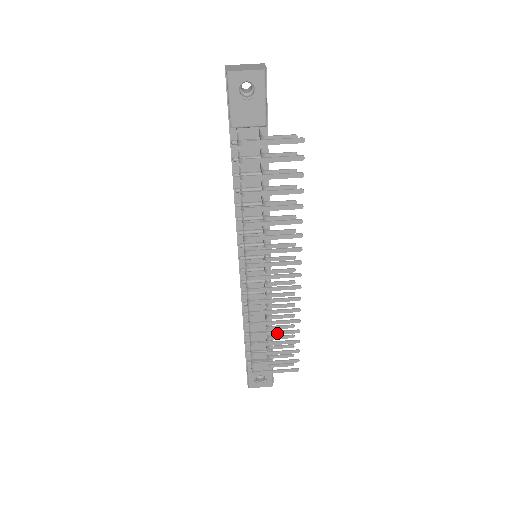
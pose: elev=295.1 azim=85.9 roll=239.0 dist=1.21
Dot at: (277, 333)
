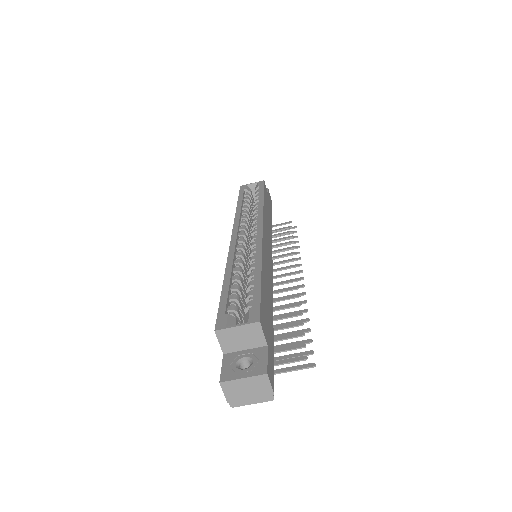
Dot at: (279, 252)
